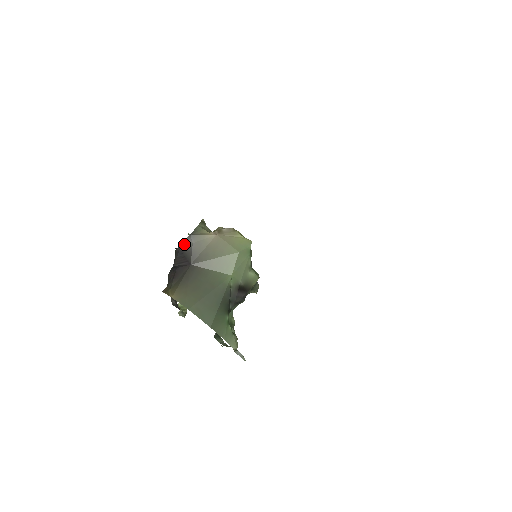
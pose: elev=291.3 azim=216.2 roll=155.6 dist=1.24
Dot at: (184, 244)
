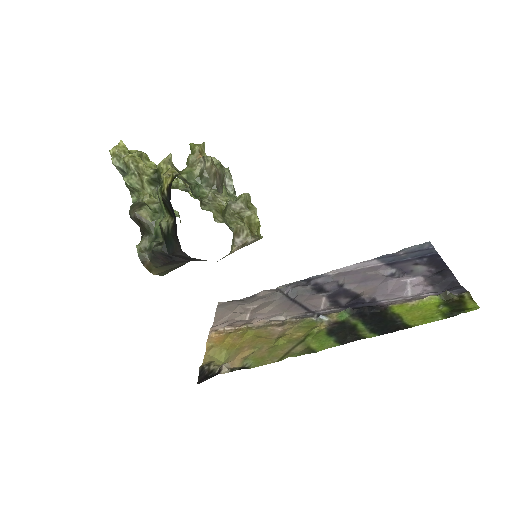
Dot at: (198, 259)
